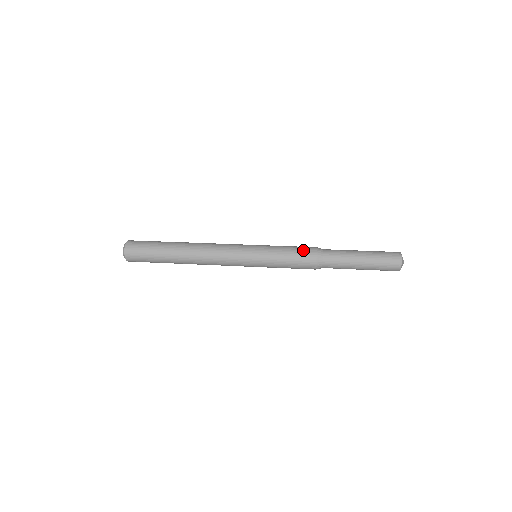
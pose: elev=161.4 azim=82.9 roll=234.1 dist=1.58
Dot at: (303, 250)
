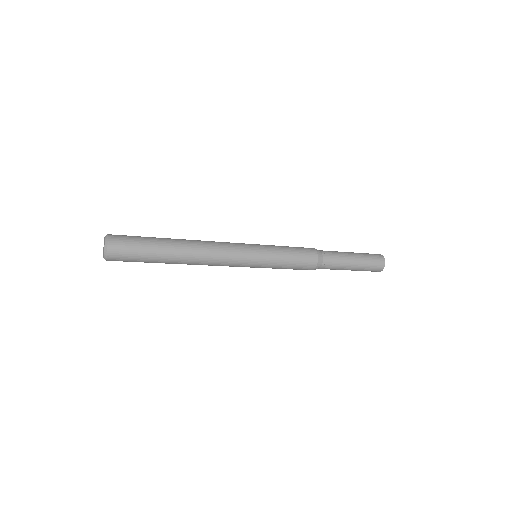
Dot at: (301, 247)
